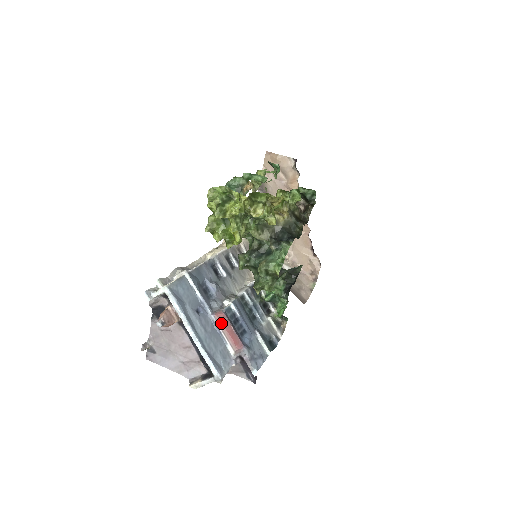
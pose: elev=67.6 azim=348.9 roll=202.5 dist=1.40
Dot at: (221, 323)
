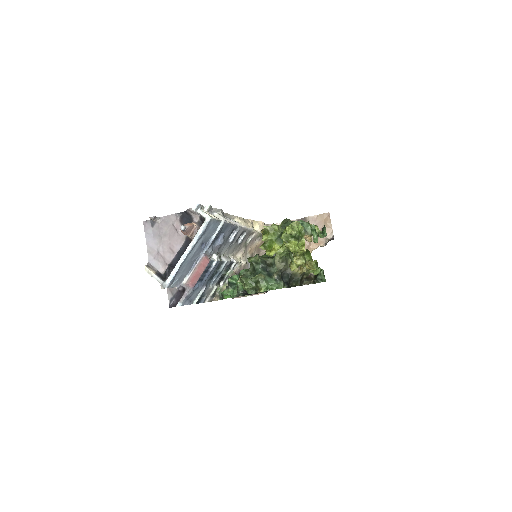
Dot at: (201, 263)
